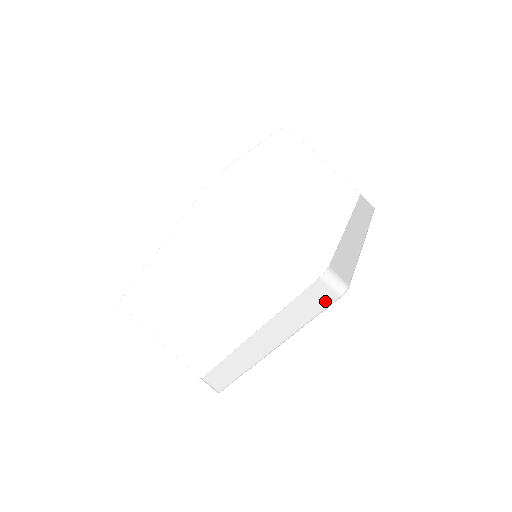
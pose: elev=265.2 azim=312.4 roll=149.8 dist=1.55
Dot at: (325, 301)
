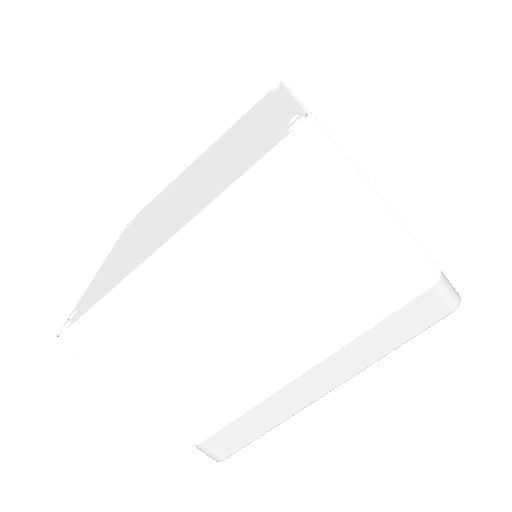
Dot at: (430, 319)
